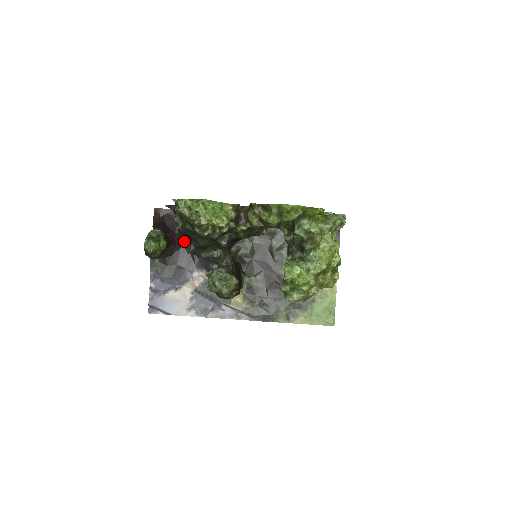
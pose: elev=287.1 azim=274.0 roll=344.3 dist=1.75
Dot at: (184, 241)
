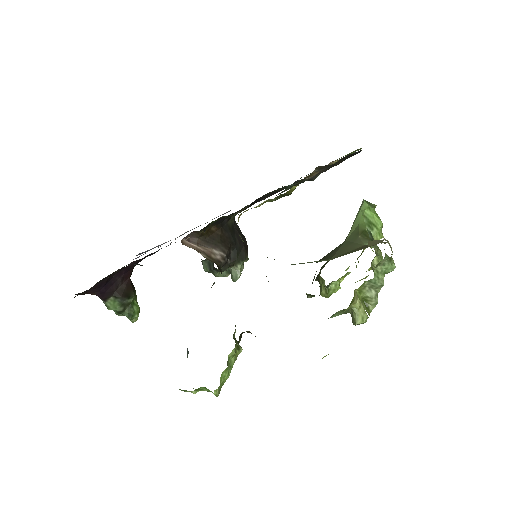
Dot at: occluded
